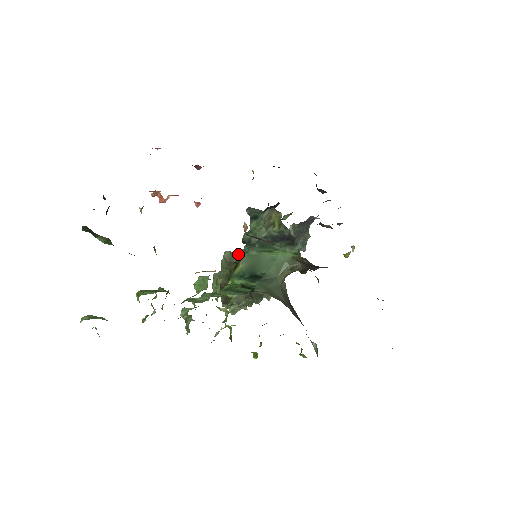
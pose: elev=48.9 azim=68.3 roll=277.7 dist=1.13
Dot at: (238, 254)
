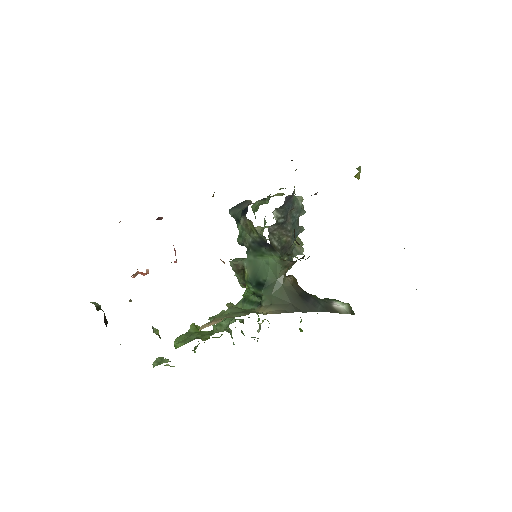
Dot at: occluded
